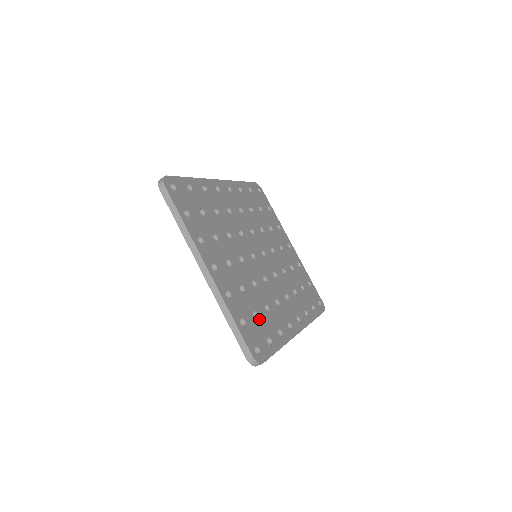
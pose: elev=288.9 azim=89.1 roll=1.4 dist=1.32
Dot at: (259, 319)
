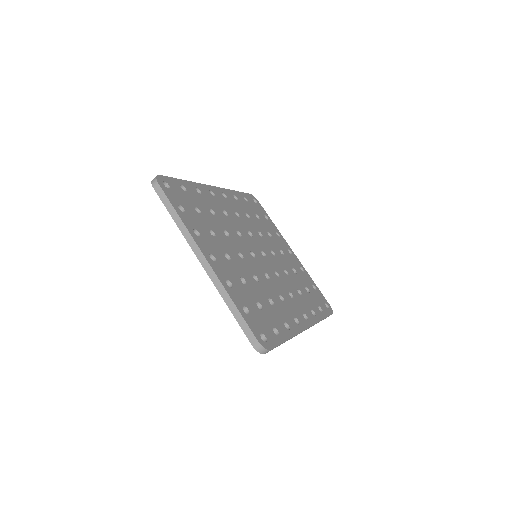
Dot at: (263, 310)
